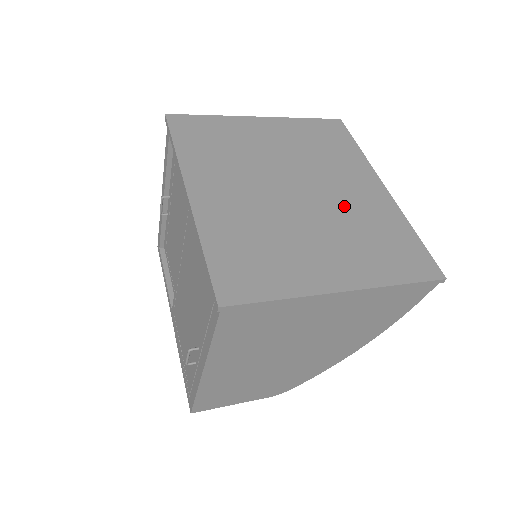
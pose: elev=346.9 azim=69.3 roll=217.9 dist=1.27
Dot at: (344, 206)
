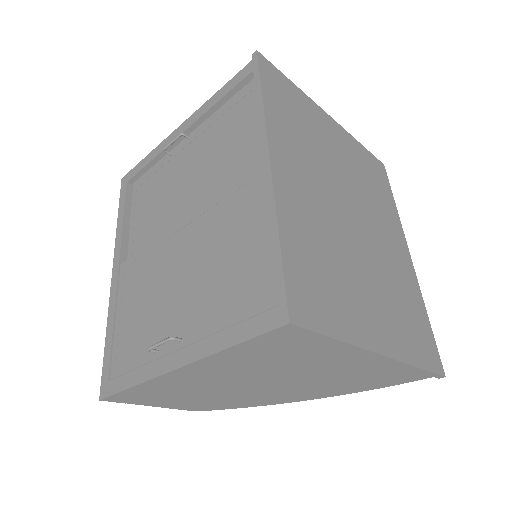
Dot at: (386, 258)
